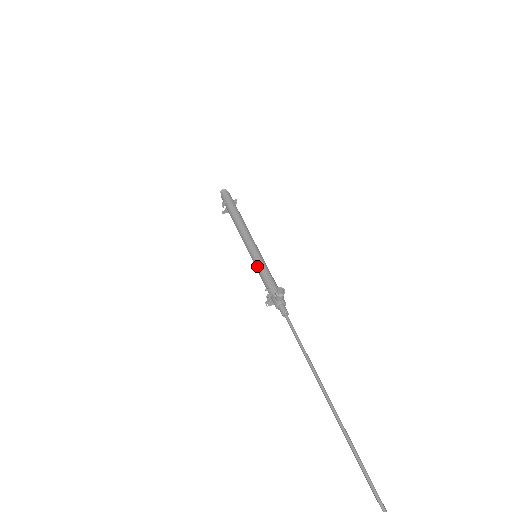
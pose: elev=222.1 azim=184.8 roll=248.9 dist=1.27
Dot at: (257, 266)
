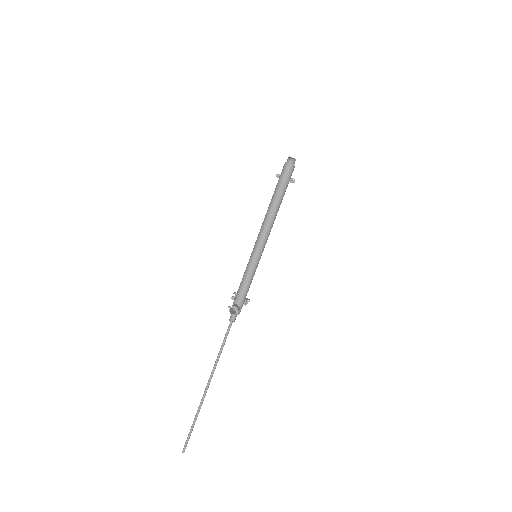
Dot at: (246, 268)
